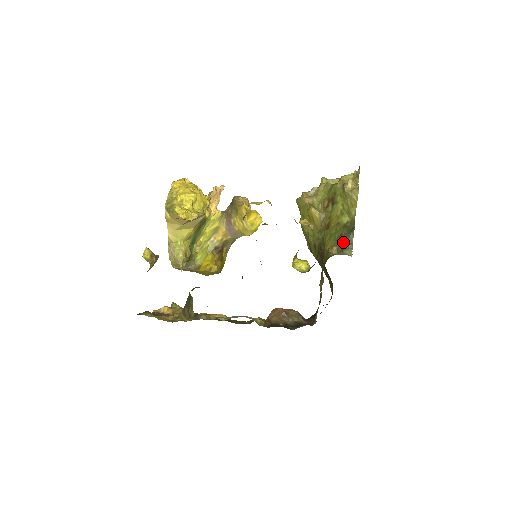
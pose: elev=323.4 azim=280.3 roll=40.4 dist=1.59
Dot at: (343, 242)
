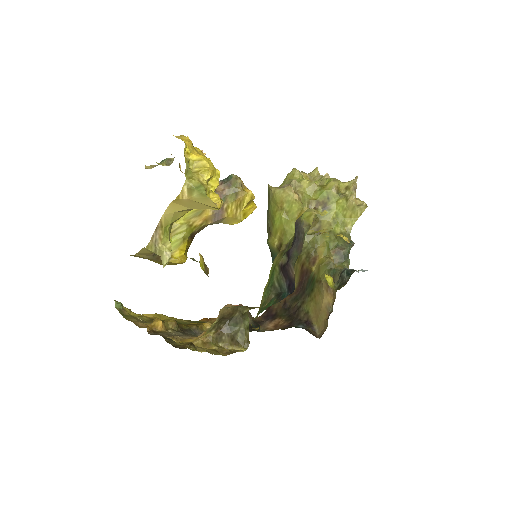
Dot at: (342, 254)
